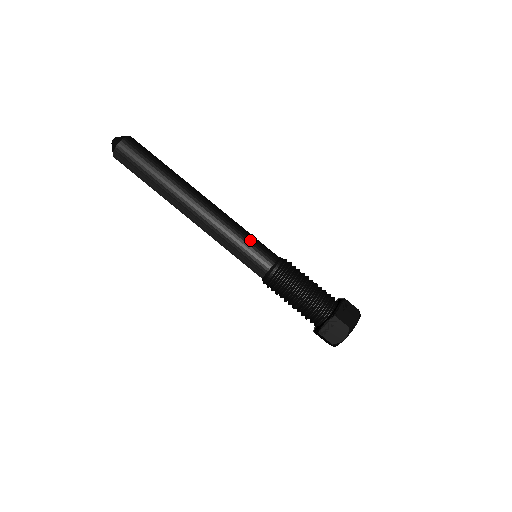
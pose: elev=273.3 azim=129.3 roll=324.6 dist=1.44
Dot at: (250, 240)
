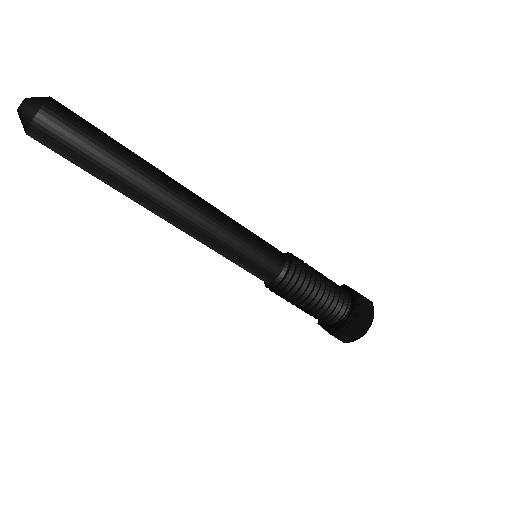
Dot at: (252, 243)
